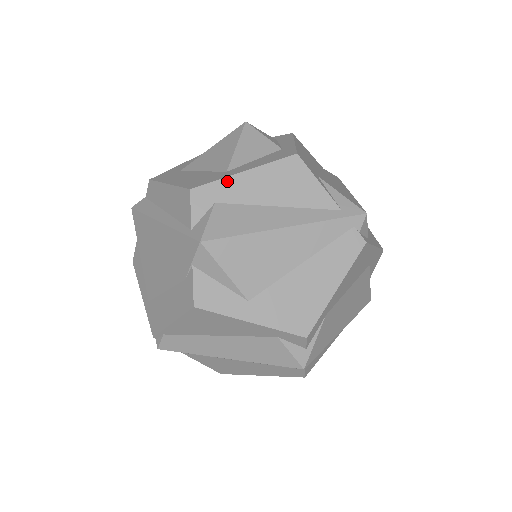
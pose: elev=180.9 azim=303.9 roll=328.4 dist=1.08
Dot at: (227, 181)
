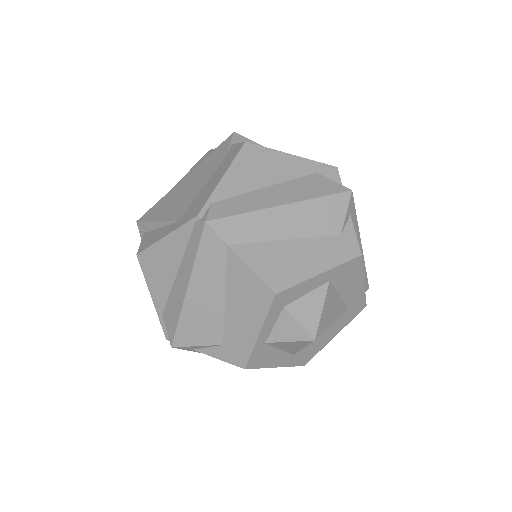
Dot at: occluded
